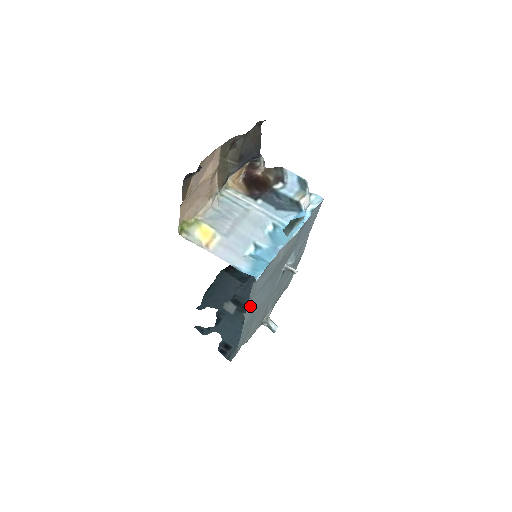
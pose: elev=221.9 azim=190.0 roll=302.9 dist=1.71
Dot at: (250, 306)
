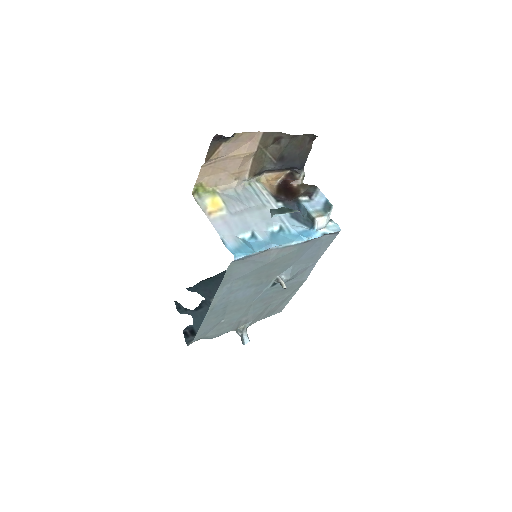
Dot at: (223, 290)
